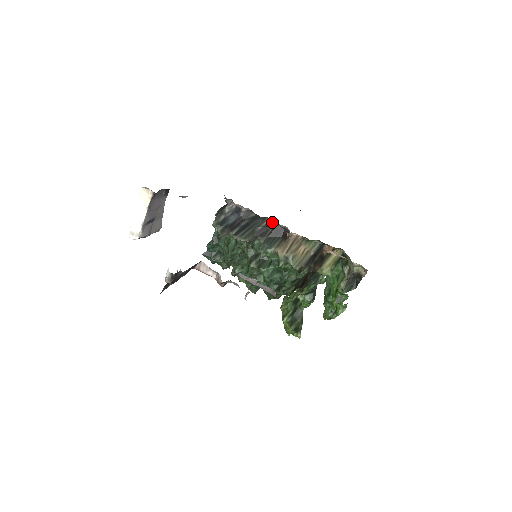
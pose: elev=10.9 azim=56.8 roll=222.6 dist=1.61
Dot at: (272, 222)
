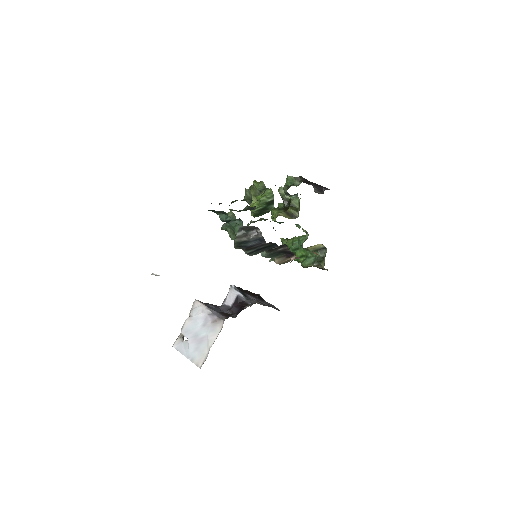
Dot at: (286, 245)
